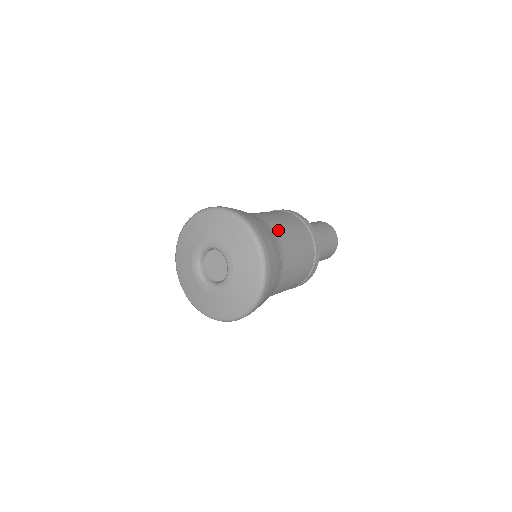
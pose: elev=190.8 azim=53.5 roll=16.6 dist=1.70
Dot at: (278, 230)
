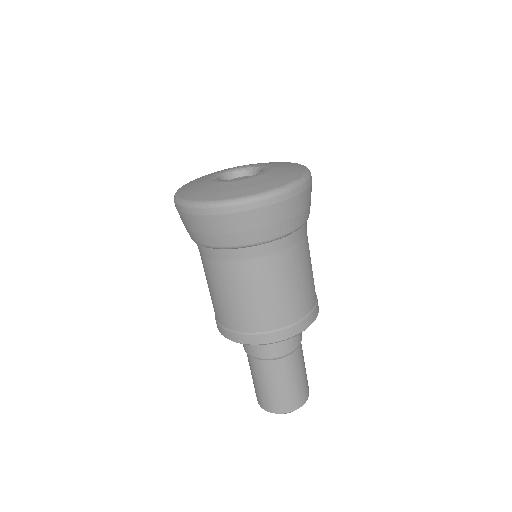
Dot at: occluded
